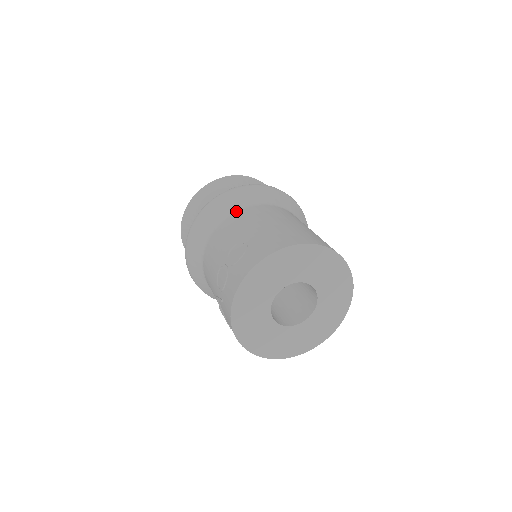
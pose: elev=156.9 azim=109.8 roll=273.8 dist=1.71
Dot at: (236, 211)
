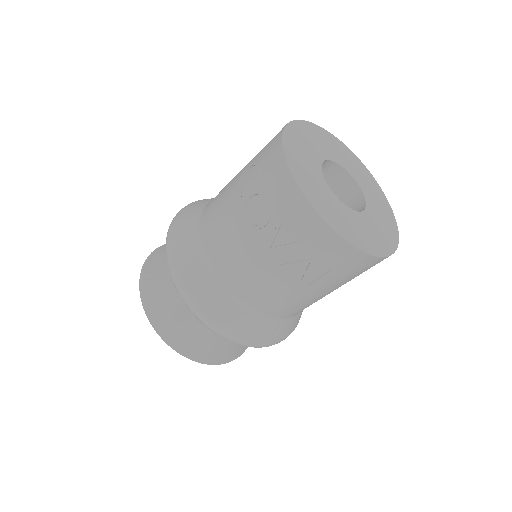
Dot at: (204, 208)
